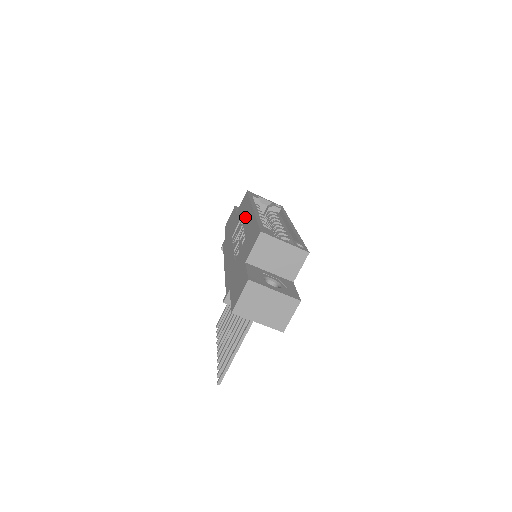
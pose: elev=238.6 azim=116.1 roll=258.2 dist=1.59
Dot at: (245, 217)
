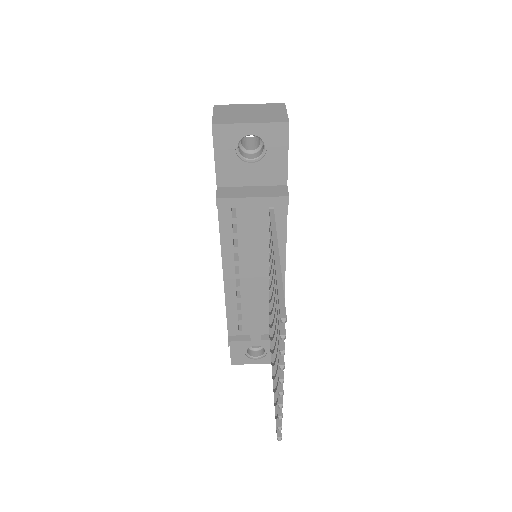
Dot at: occluded
